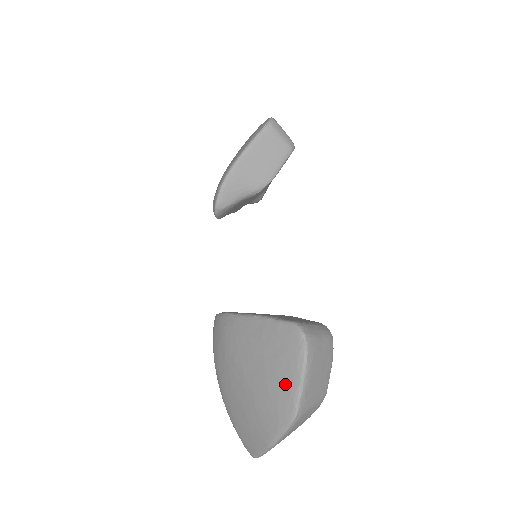
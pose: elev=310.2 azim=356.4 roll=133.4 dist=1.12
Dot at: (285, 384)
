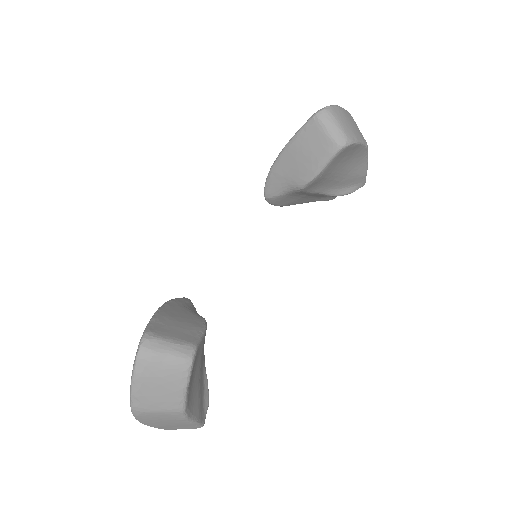
Dot at: occluded
